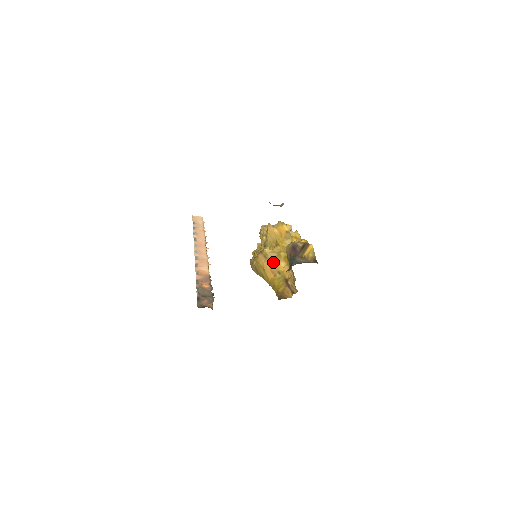
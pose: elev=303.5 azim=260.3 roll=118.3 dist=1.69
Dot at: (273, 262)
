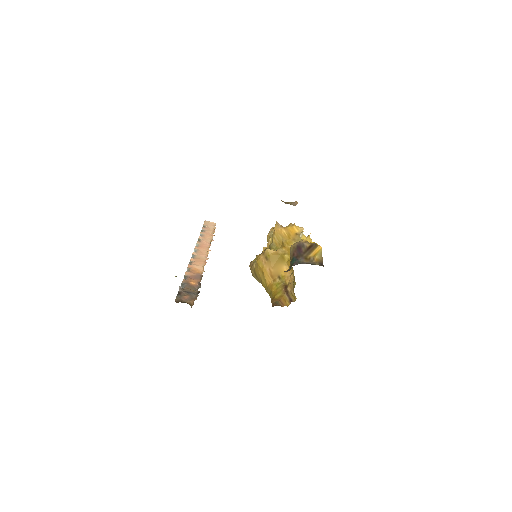
Dot at: (274, 265)
